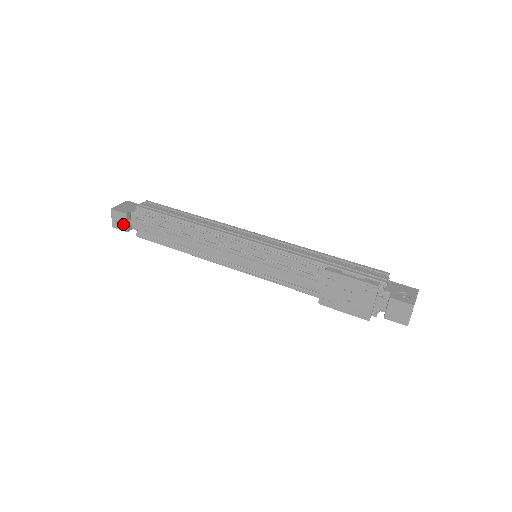
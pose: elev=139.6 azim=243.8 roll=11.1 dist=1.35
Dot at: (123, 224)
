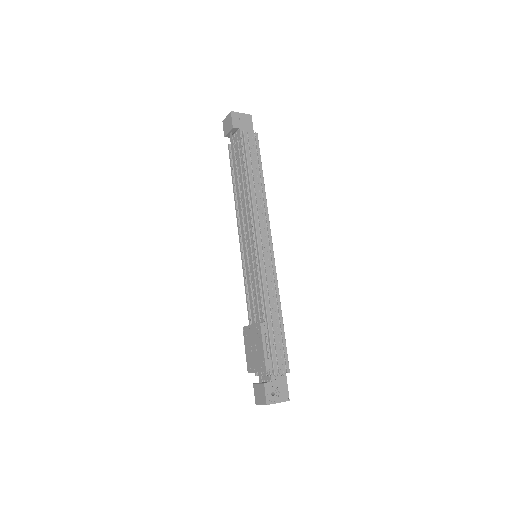
Dot at: (227, 129)
